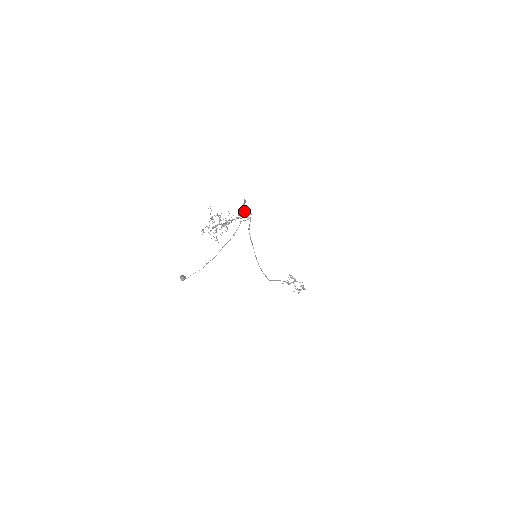
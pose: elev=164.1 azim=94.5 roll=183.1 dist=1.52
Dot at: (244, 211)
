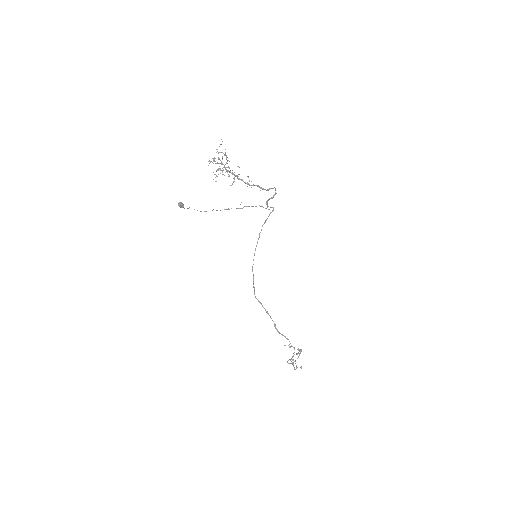
Dot at: (261, 188)
